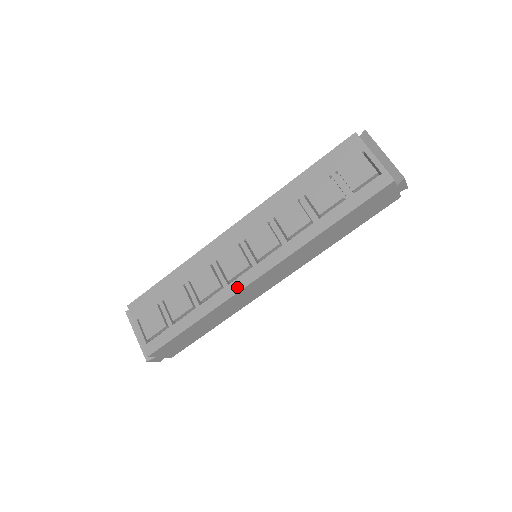
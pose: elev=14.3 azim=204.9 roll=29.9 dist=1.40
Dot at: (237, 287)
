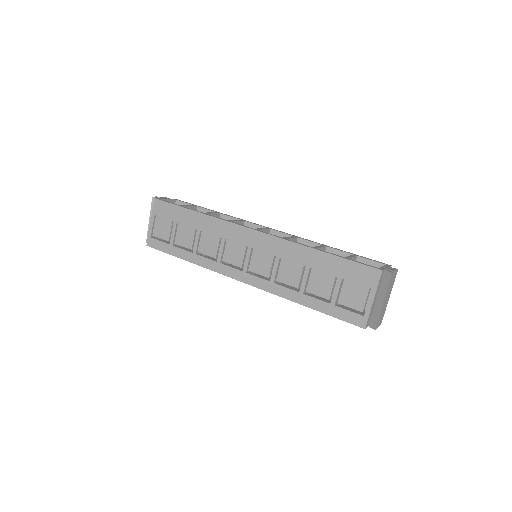
Dot at: (224, 271)
